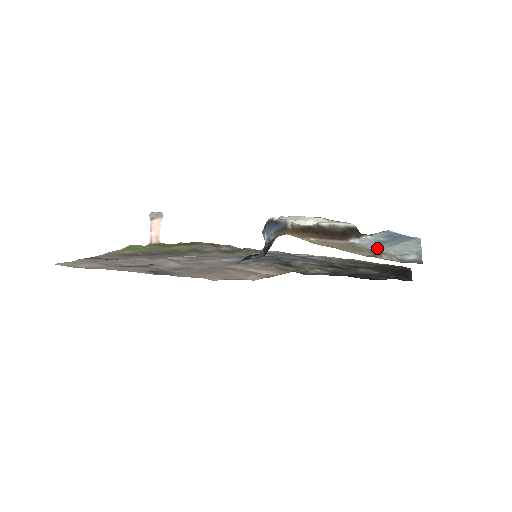
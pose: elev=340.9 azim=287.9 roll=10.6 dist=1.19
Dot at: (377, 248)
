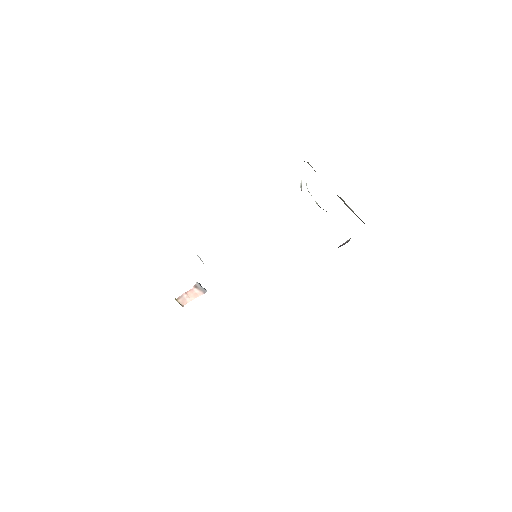
Dot at: occluded
